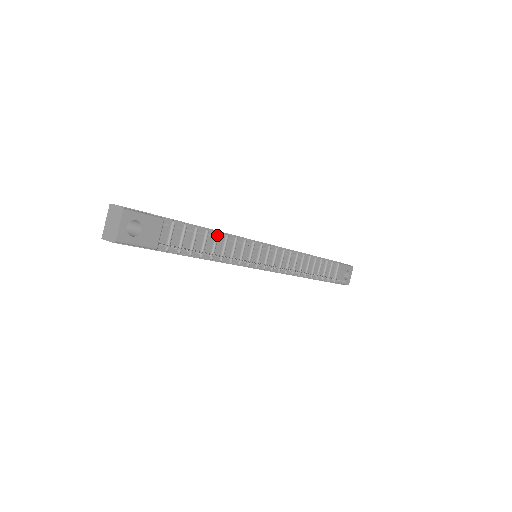
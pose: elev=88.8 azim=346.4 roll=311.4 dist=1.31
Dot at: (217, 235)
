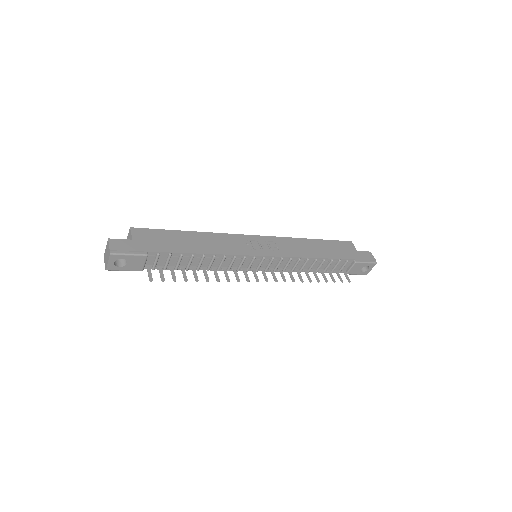
Dot at: (203, 257)
